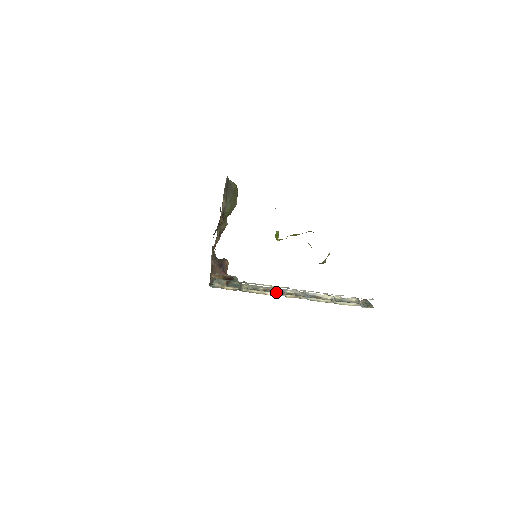
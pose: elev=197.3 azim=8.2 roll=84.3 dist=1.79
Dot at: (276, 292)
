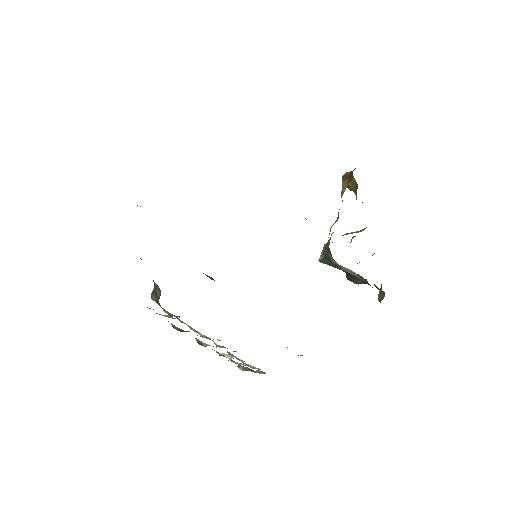
Dot at: occluded
